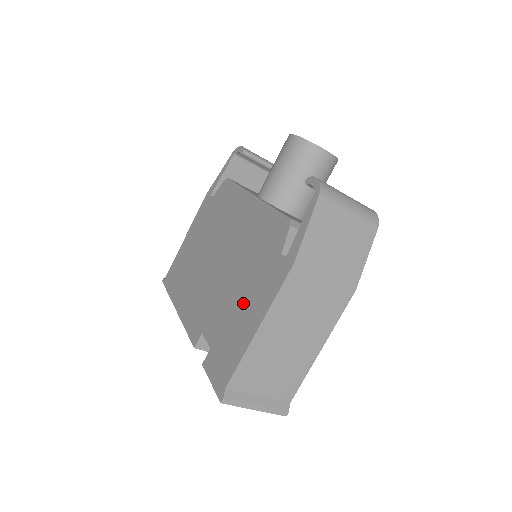
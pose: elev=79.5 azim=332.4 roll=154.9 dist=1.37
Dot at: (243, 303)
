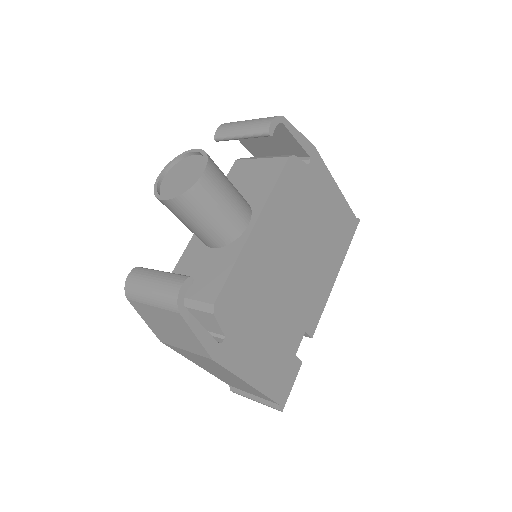
Dot at: occluded
